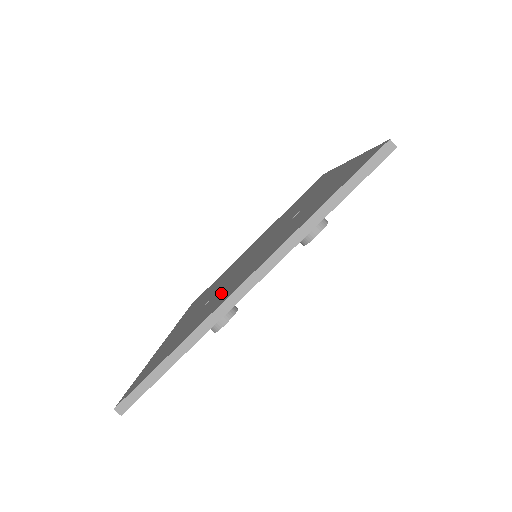
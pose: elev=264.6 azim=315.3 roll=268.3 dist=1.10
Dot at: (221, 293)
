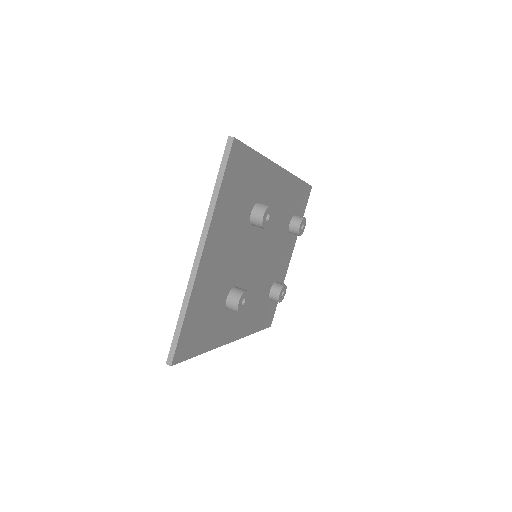
Dot at: occluded
